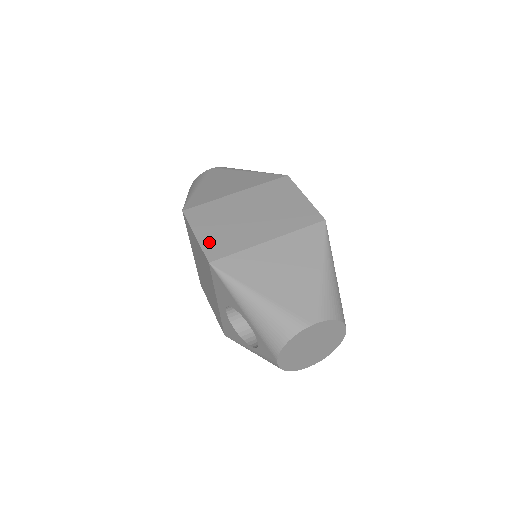
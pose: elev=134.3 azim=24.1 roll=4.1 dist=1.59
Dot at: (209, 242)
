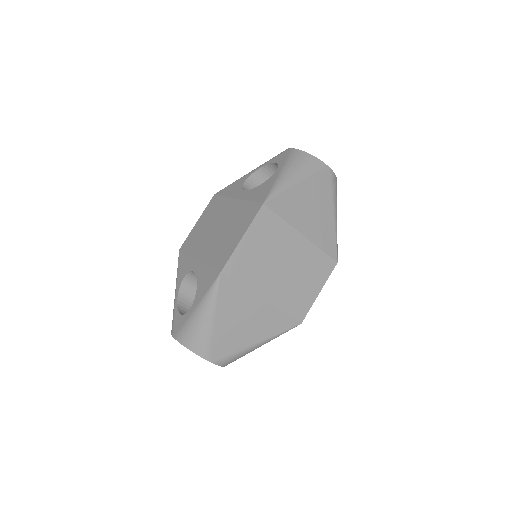
Dot at: (241, 256)
